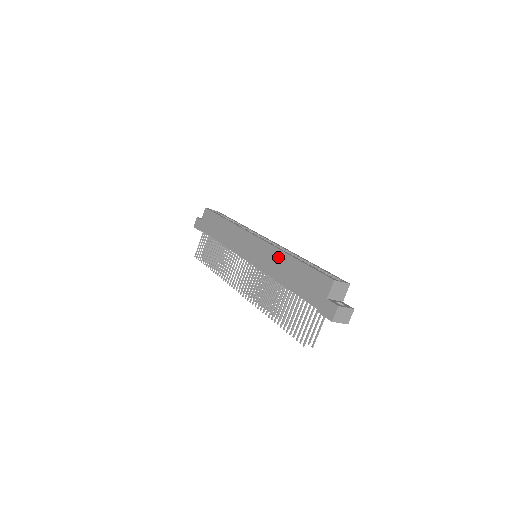
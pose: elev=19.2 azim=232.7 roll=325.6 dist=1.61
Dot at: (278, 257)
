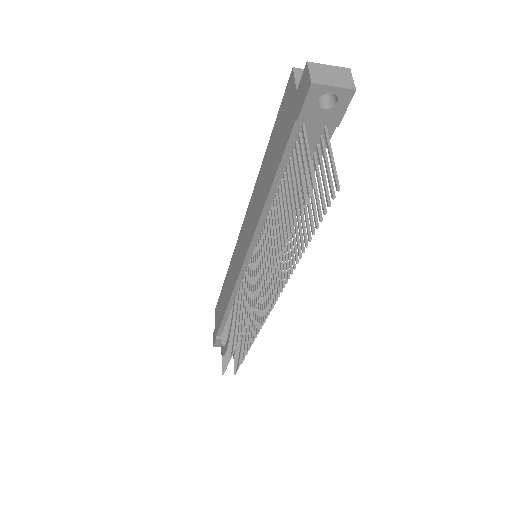
Dot at: (256, 192)
